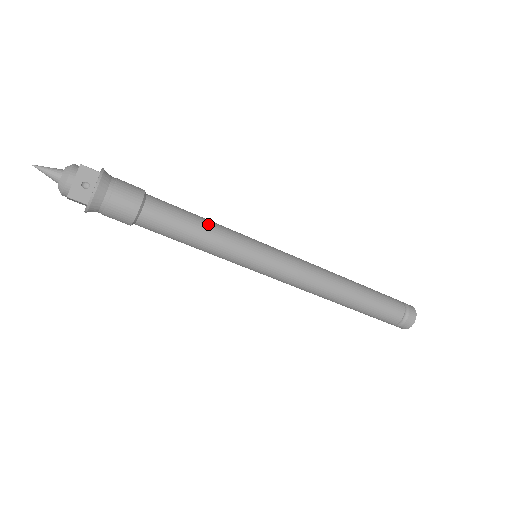
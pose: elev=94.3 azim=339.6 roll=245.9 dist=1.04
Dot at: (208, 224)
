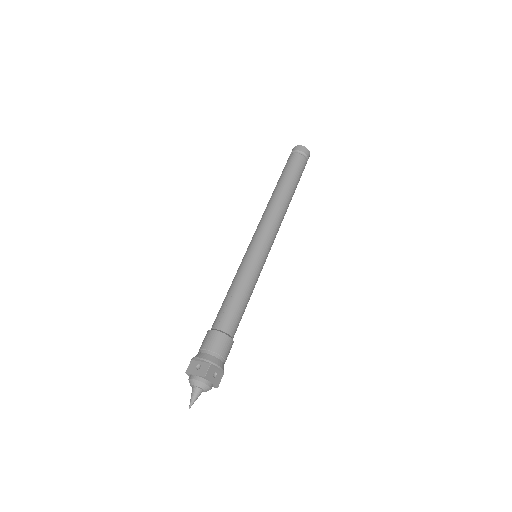
Dot at: (243, 290)
